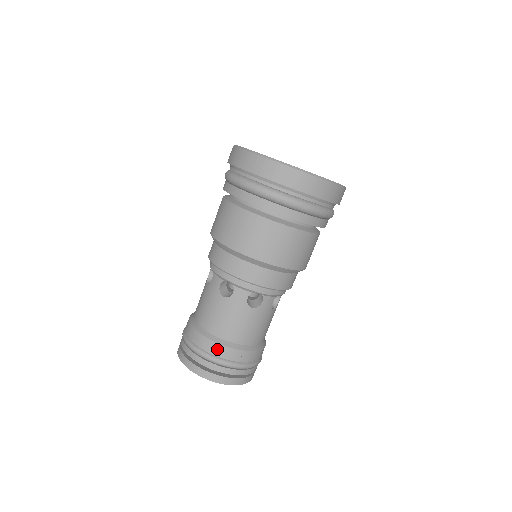
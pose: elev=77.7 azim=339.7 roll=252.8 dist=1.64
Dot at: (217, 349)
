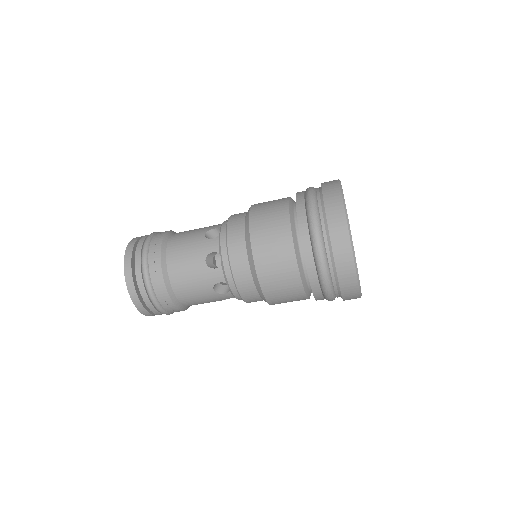
Dot at: (159, 285)
